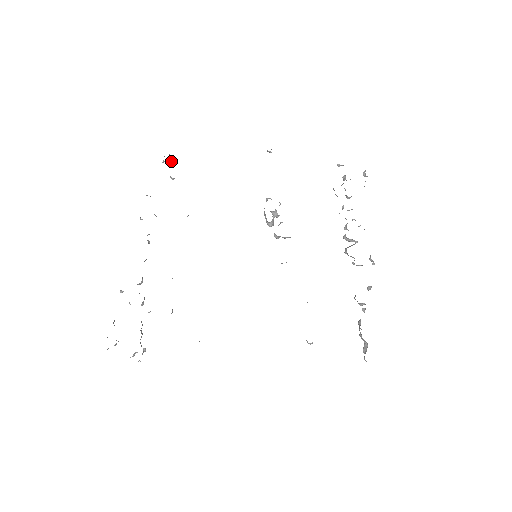
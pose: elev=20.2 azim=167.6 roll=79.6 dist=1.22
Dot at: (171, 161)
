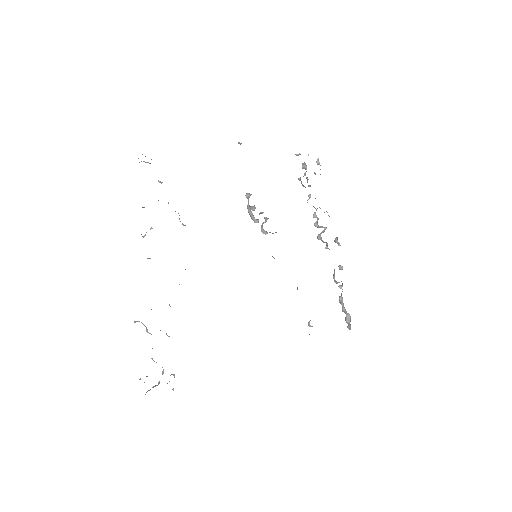
Dot at: occluded
